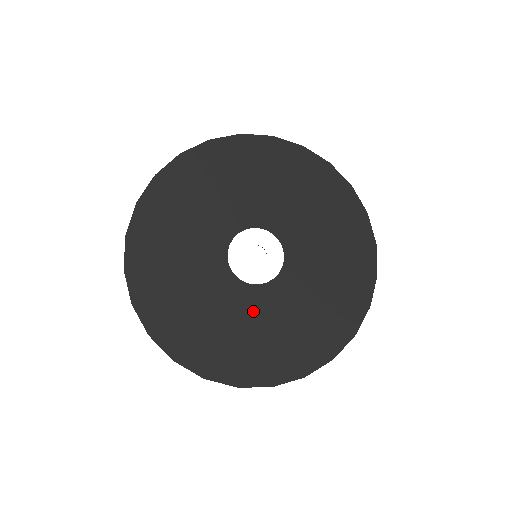
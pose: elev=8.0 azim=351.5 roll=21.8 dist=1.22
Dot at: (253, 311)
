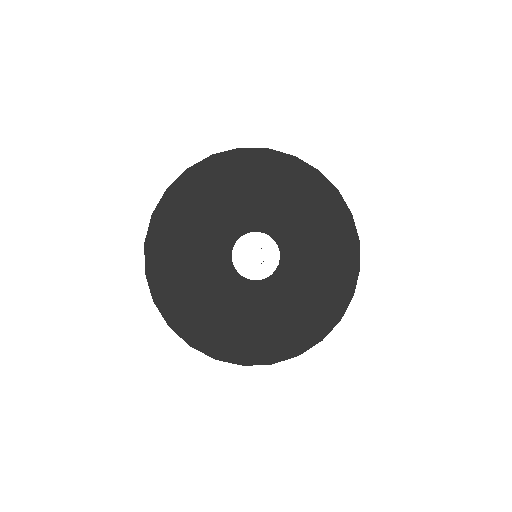
Dot at: (287, 290)
